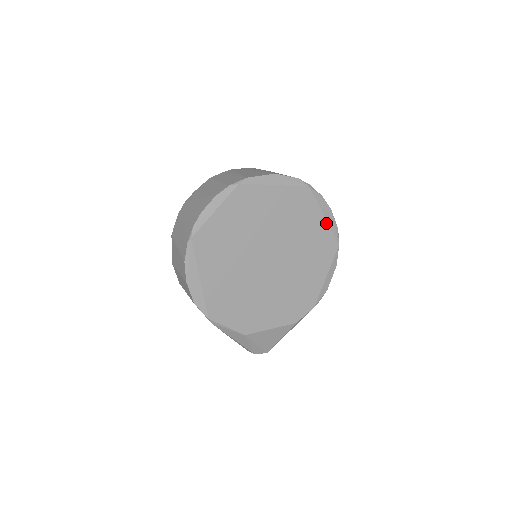
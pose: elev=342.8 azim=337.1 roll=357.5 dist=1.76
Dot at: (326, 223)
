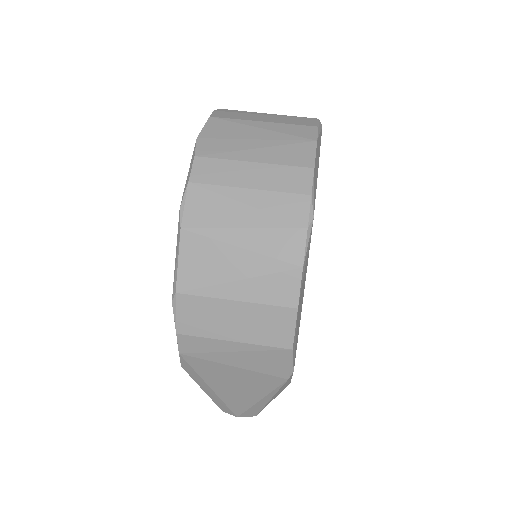
Dot at: occluded
